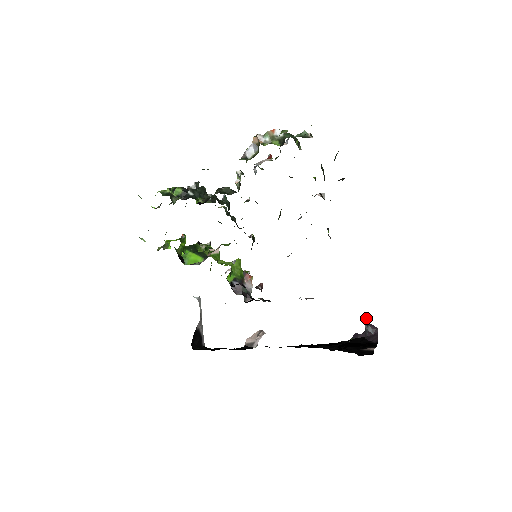
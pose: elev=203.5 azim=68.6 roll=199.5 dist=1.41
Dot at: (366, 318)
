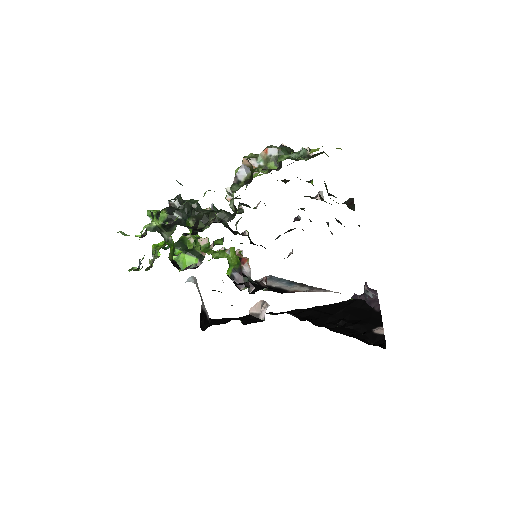
Dot at: (365, 285)
